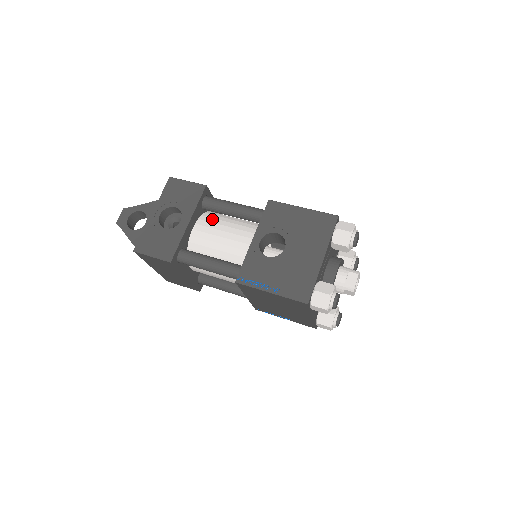
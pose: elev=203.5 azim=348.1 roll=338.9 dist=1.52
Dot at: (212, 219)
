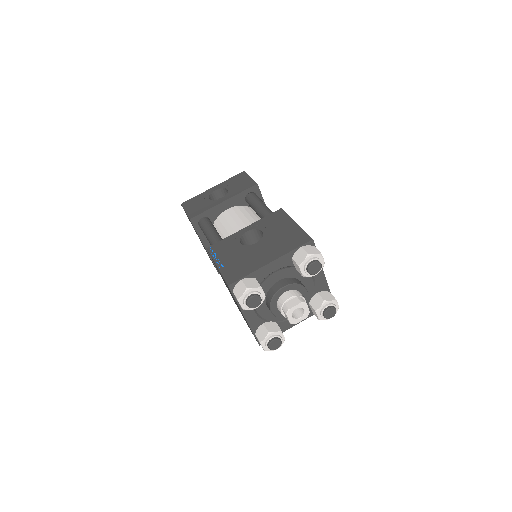
Dot at: (244, 210)
